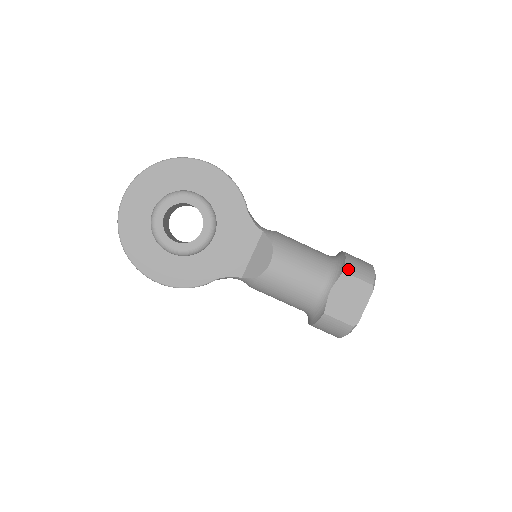
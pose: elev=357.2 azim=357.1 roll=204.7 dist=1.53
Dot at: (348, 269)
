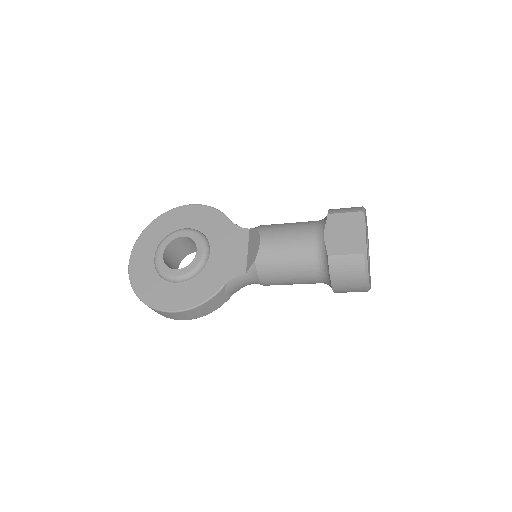
Dot at: (332, 212)
